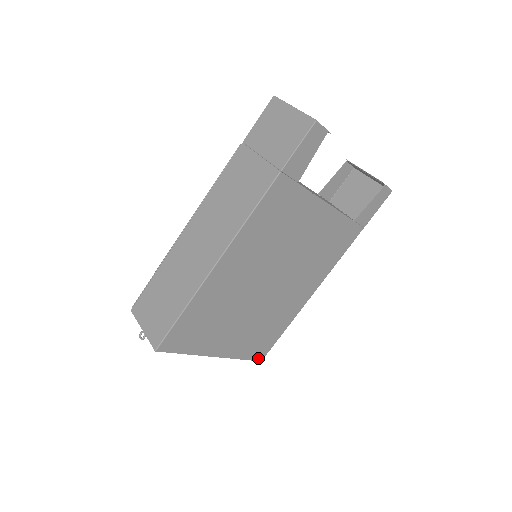
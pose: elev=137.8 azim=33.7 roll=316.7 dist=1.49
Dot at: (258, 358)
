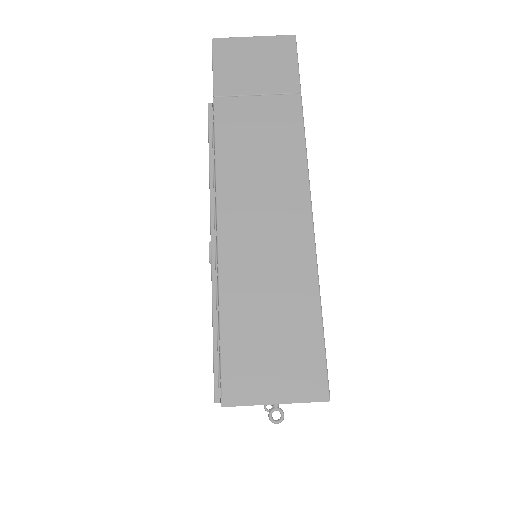
Dot at: occluded
